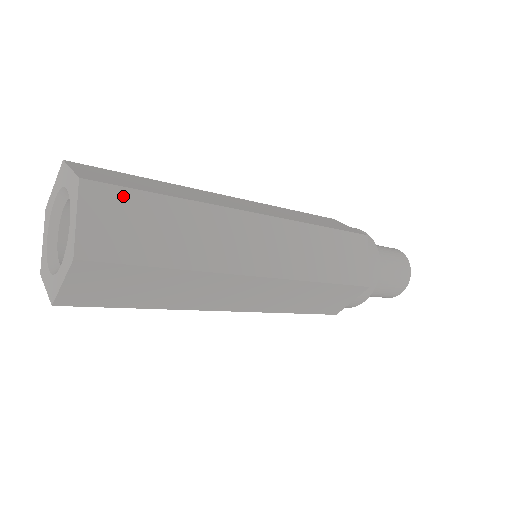
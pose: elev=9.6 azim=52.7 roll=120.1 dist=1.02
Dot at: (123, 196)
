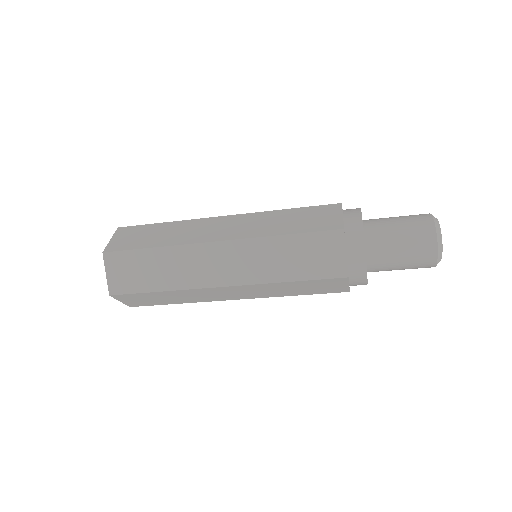
Dot at: (126, 256)
